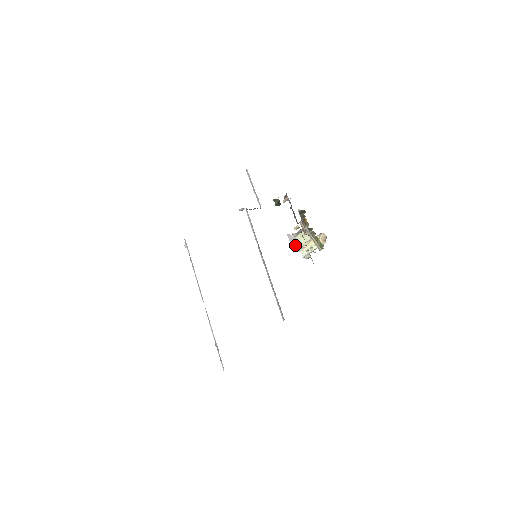
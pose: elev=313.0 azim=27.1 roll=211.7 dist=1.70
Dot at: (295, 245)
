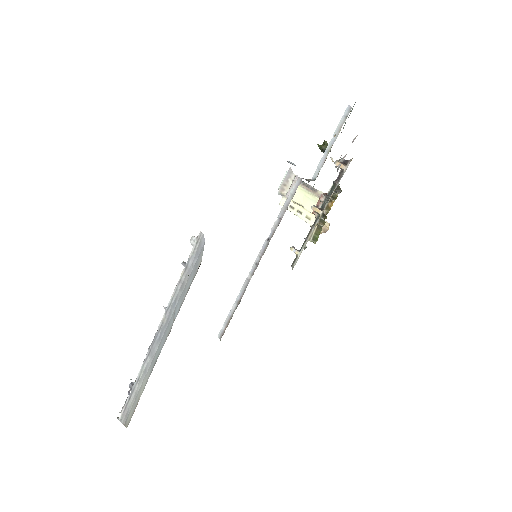
Dot at: (286, 189)
